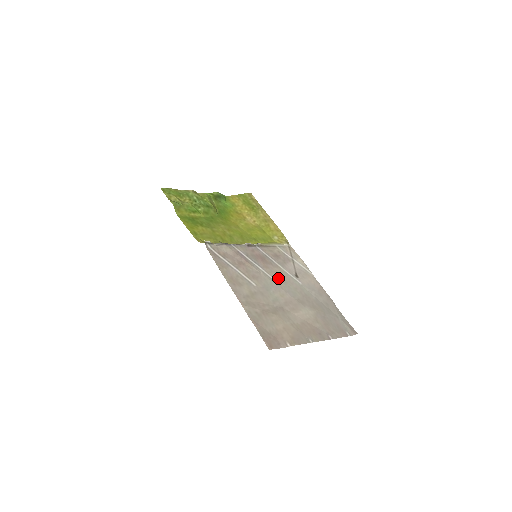
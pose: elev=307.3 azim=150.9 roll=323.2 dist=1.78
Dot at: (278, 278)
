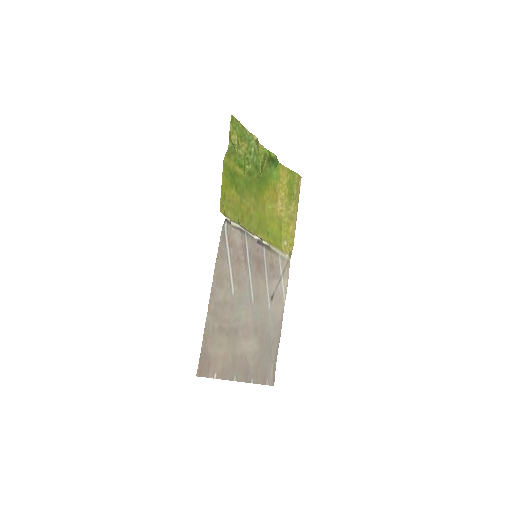
Dot at: (256, 294)
